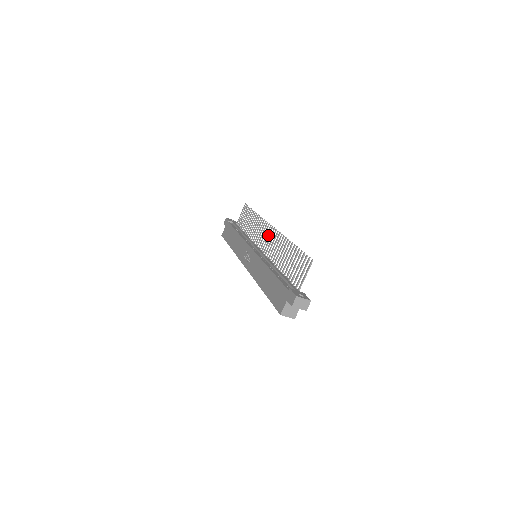
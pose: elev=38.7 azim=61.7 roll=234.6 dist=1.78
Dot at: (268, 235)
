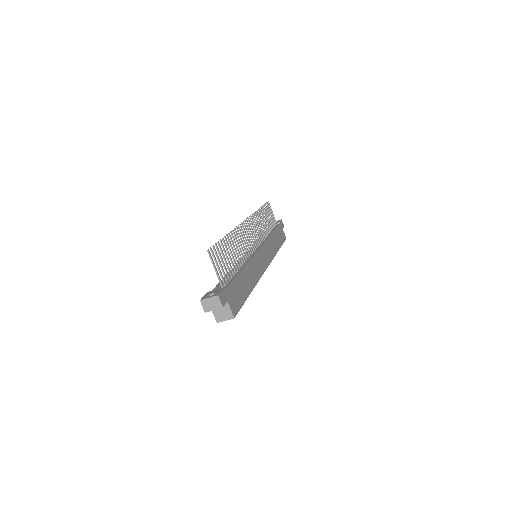
Dot at: (248, 231)
